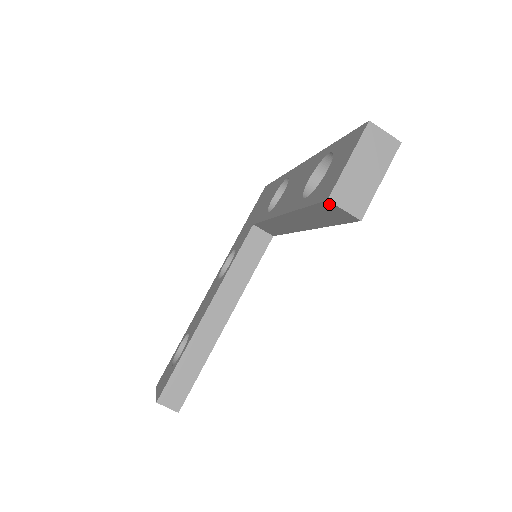
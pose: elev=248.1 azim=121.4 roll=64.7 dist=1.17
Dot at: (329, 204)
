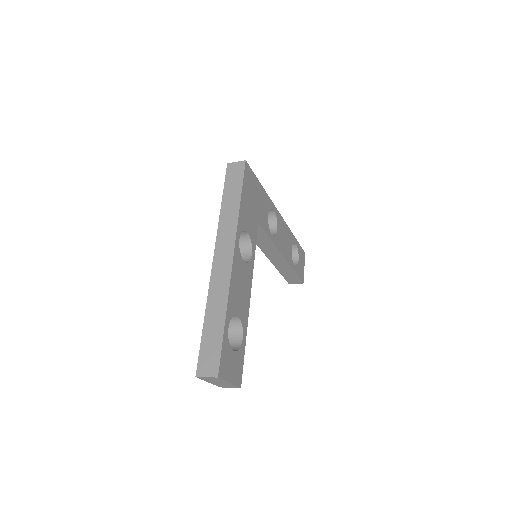
Dot at: occluded
